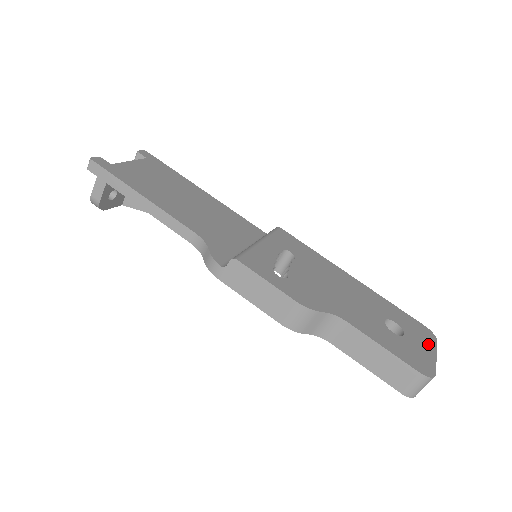
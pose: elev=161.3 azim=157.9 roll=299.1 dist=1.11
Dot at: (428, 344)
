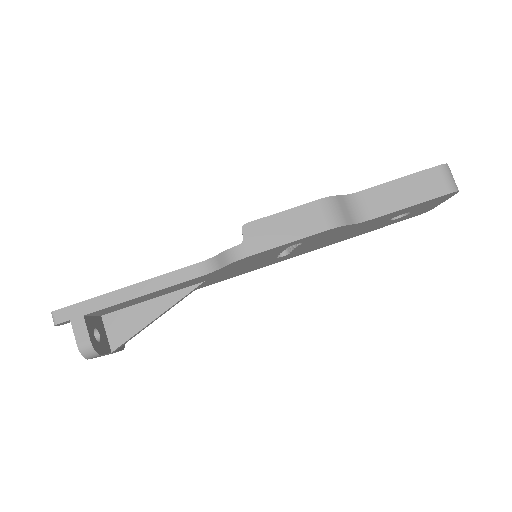
Dot at: occluded
